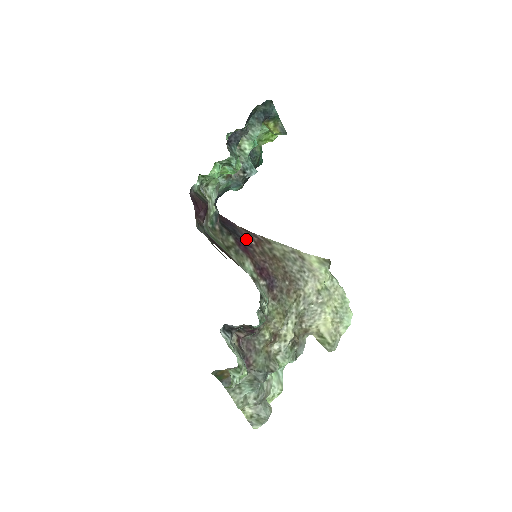
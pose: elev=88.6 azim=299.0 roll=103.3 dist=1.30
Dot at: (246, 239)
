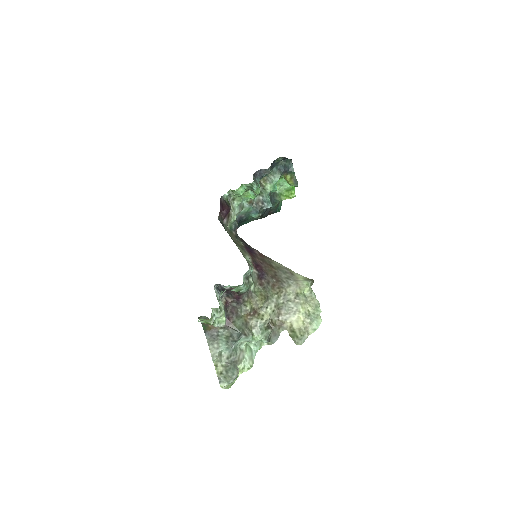
Dot at: (253, 250)
